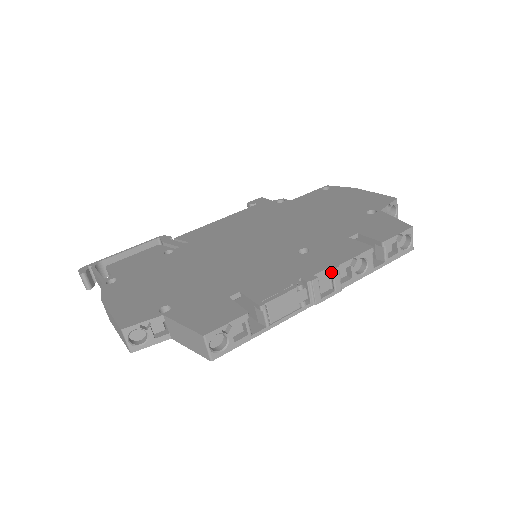
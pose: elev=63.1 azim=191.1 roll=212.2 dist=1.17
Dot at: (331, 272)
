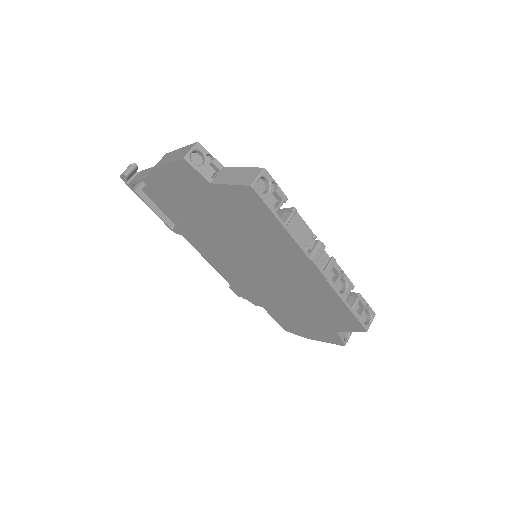
Dot at: (331, 258)
